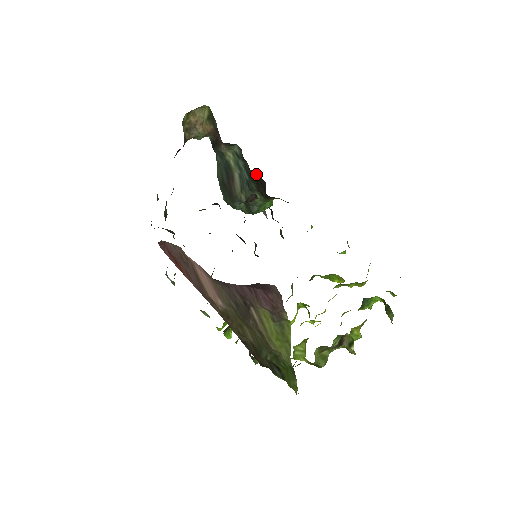
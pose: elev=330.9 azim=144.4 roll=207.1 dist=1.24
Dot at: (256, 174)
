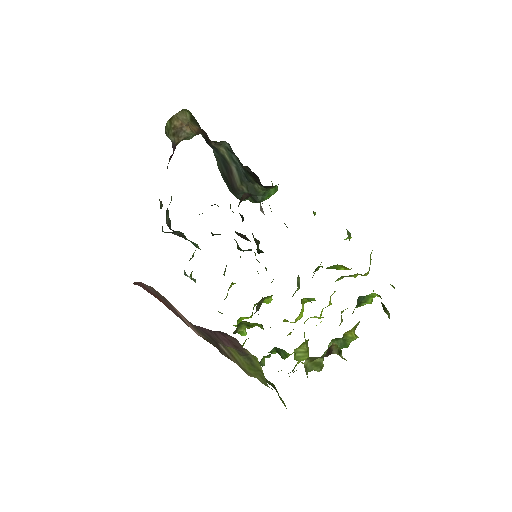
Dot at: (248, 169)
